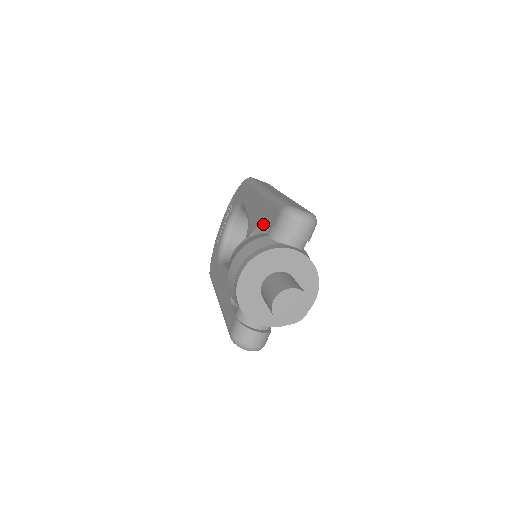
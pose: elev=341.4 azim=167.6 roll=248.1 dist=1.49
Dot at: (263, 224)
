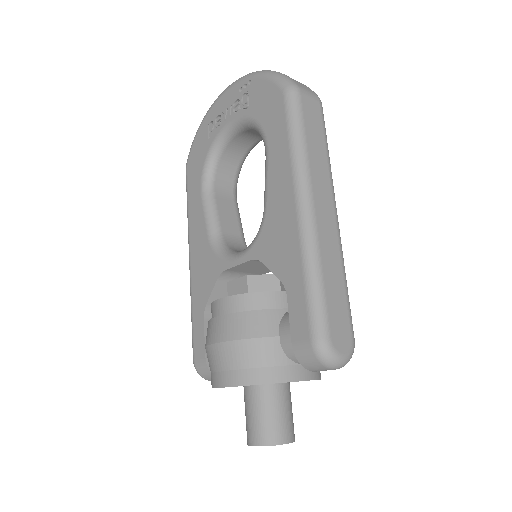
Dot at: (281, 277)
